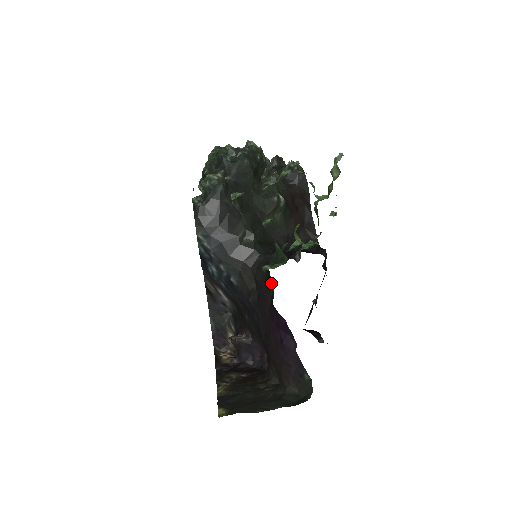
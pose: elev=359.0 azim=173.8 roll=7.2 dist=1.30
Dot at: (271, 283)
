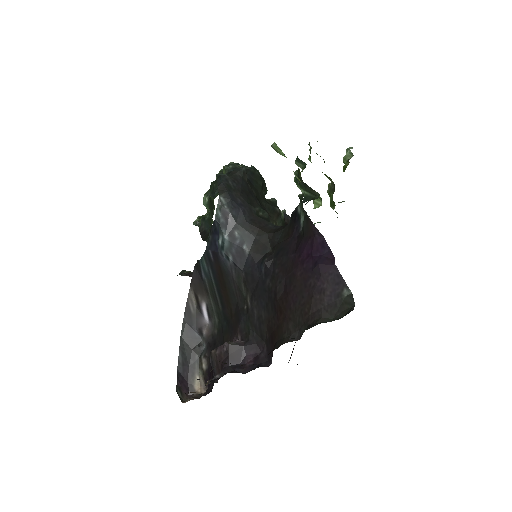
Dot at: (297, 228)
